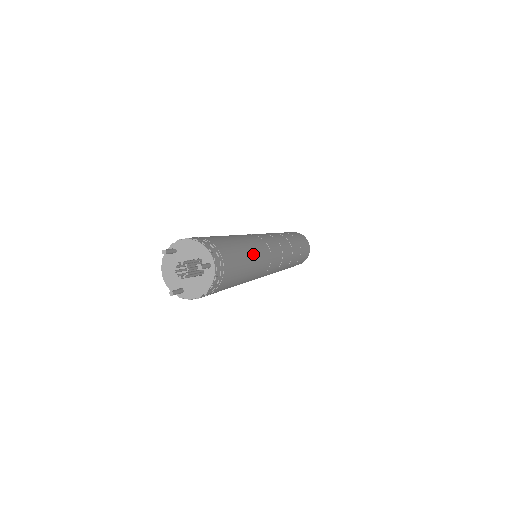
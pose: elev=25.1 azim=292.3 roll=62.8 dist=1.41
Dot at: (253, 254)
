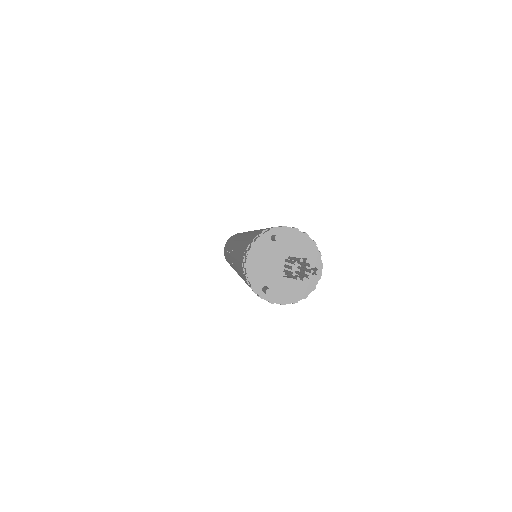
Dot at: occluded
